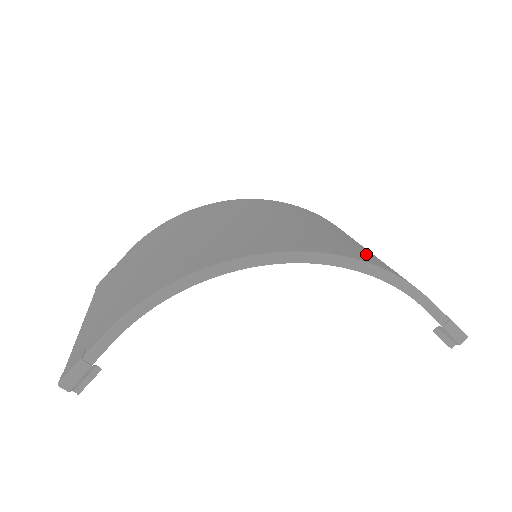
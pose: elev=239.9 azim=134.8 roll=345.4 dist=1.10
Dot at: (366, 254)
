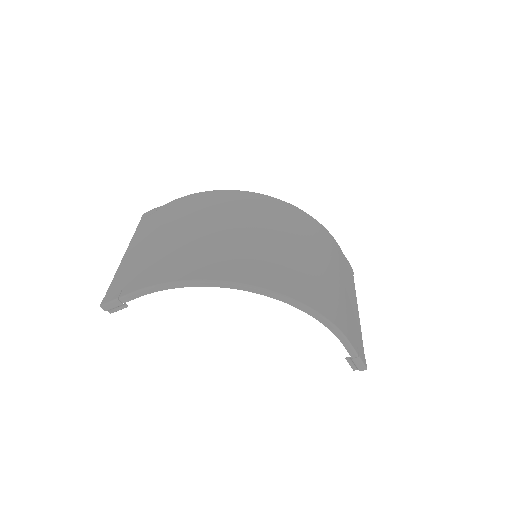
Dot at: (325, 295)
